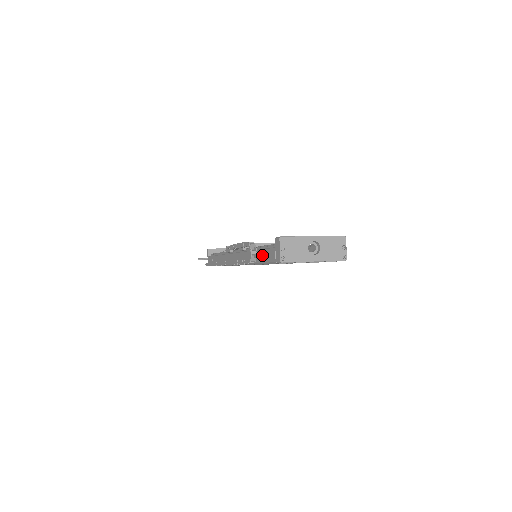
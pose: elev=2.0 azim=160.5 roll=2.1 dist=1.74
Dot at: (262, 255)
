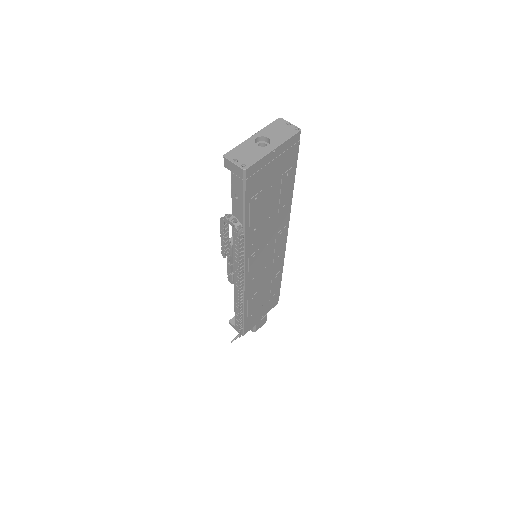
Dot at: (236, 205)
